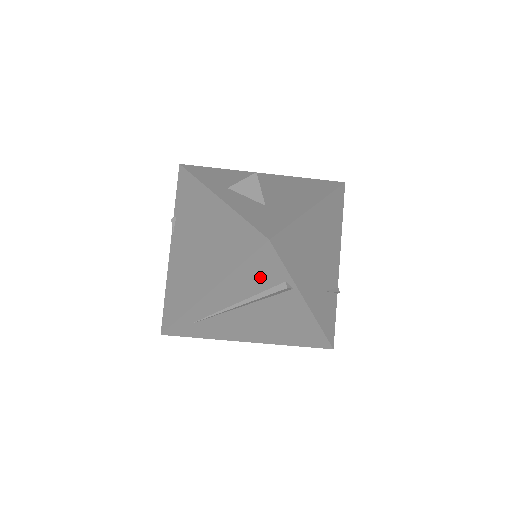
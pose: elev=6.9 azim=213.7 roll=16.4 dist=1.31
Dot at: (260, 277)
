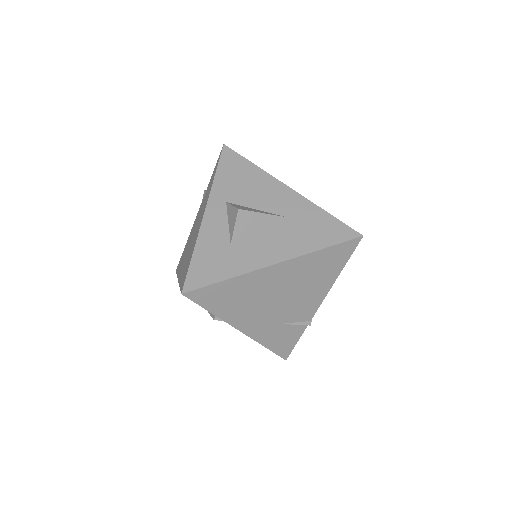
Dot at: occluded
